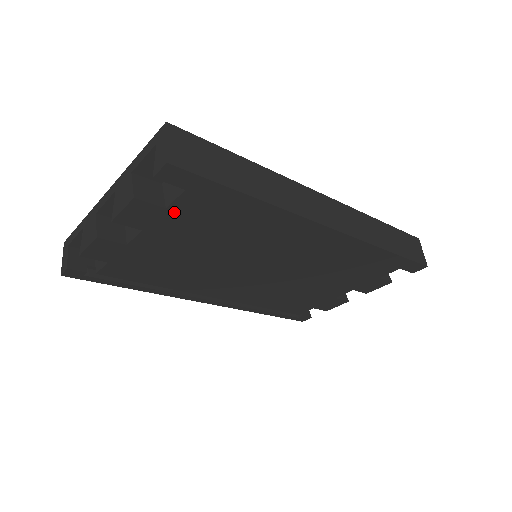
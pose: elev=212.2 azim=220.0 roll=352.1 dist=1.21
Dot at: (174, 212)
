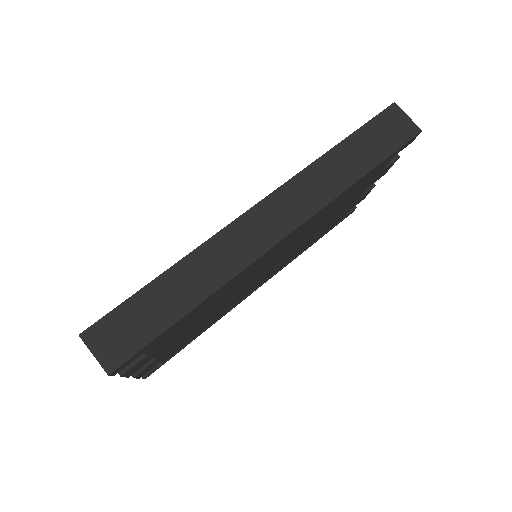
Dot at: (156, 349)
